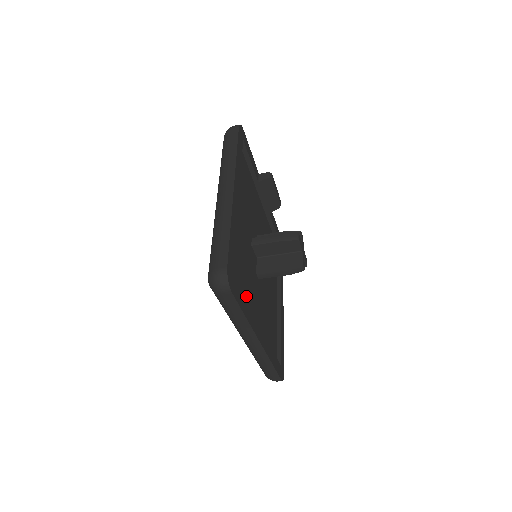
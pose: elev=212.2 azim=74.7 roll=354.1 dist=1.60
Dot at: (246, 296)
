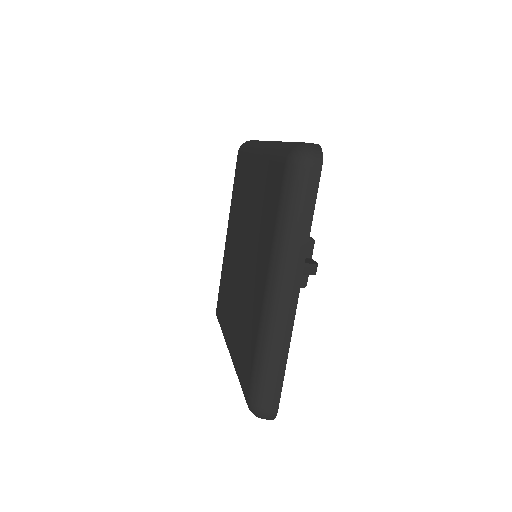
Dot at: occluded
